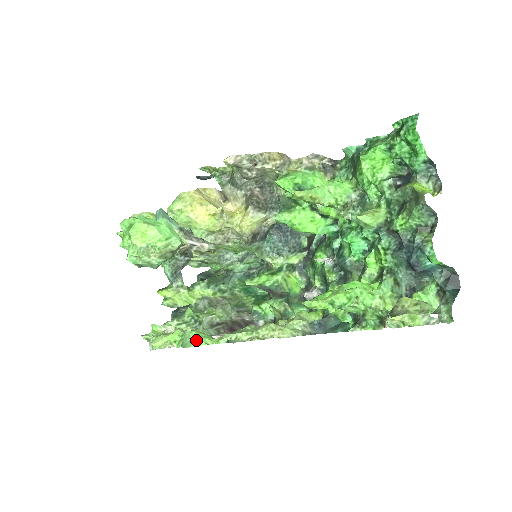
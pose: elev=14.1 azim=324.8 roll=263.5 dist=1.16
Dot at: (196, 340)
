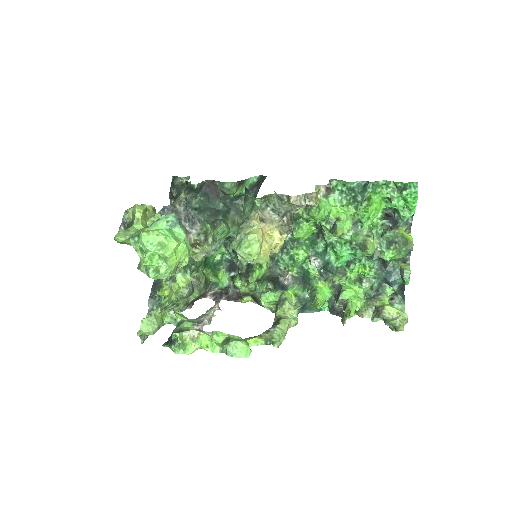
Dot at: (247, 350)
